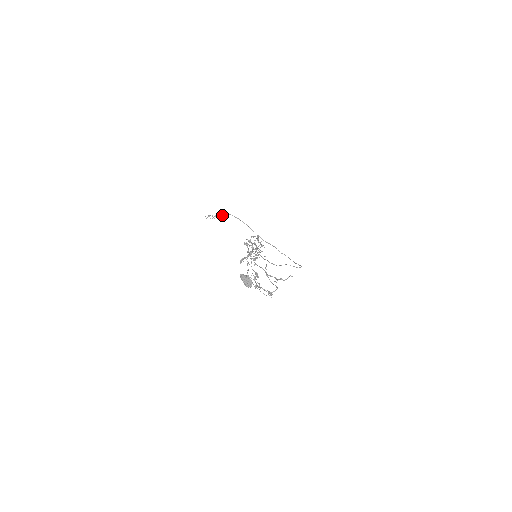
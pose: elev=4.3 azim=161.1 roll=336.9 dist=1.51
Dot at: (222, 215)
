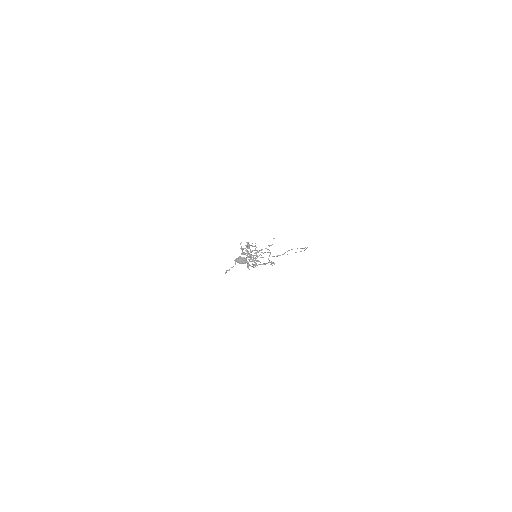
Dot at: occluded
